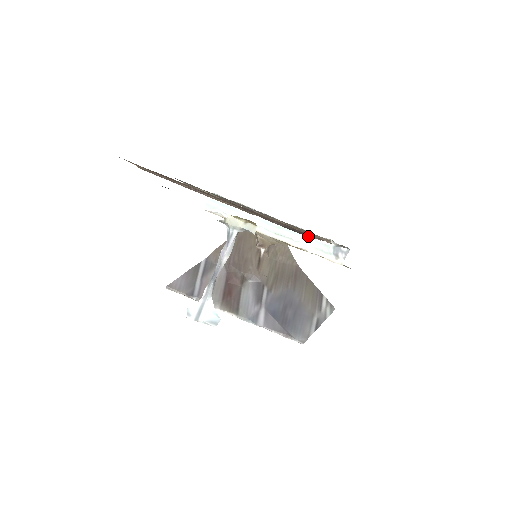
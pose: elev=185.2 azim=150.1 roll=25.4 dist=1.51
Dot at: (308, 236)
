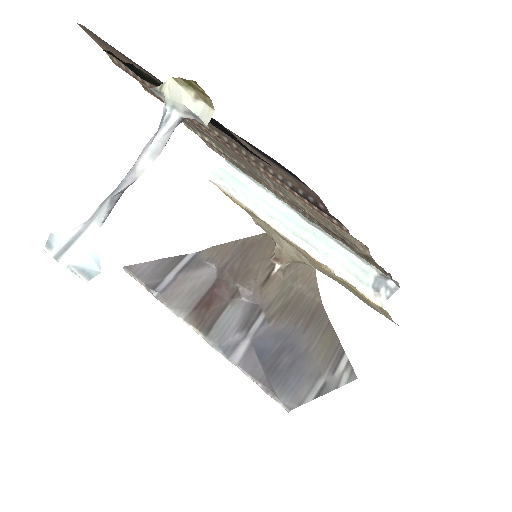
Dot at: (328, 212)
